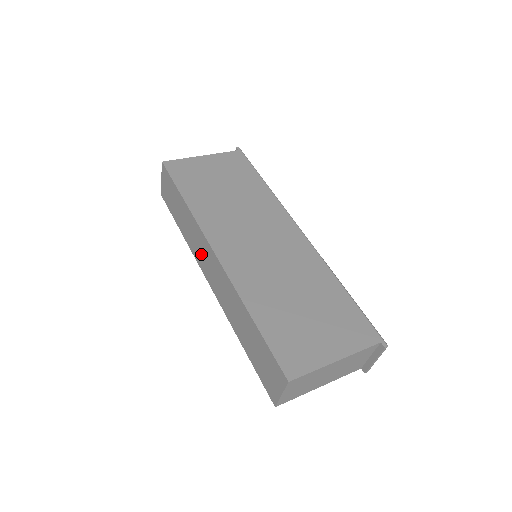
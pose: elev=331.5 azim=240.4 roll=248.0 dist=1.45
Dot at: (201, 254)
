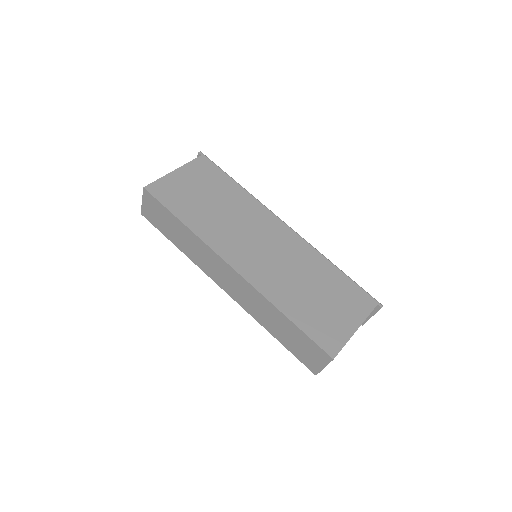
Dot at: (212, 268)
